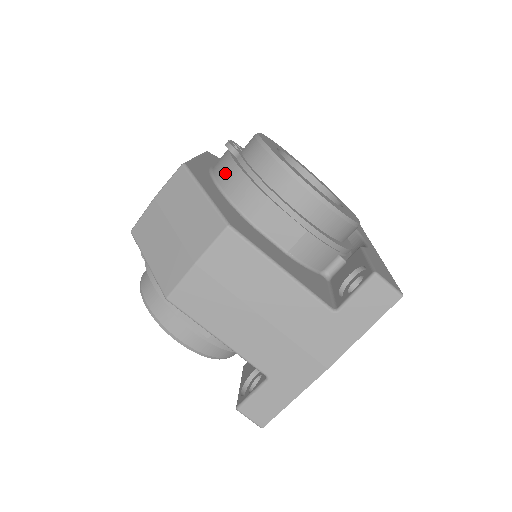
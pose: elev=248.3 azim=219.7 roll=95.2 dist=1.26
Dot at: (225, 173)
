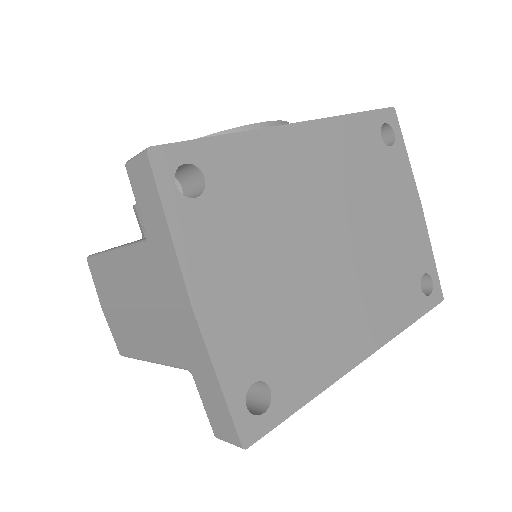
Dot at: occluded
